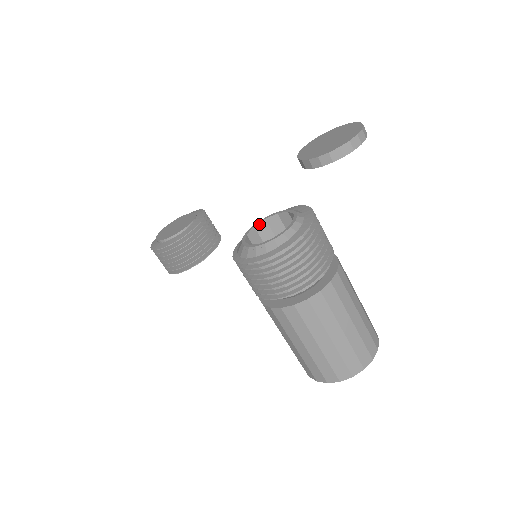
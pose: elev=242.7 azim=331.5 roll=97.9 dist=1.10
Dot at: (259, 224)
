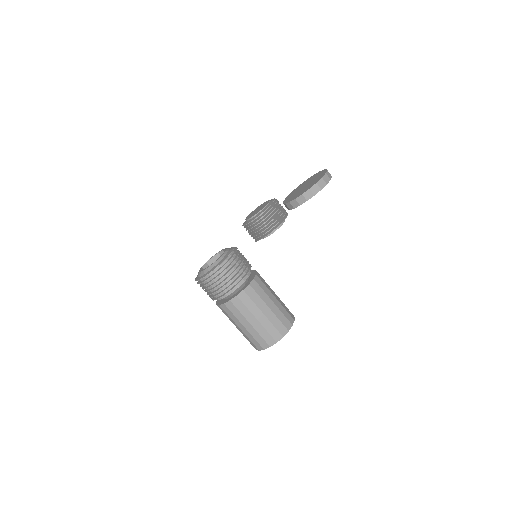
Dot at: (220, 252)
